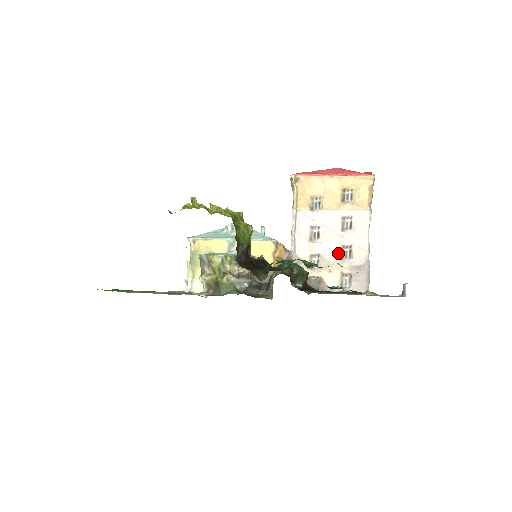
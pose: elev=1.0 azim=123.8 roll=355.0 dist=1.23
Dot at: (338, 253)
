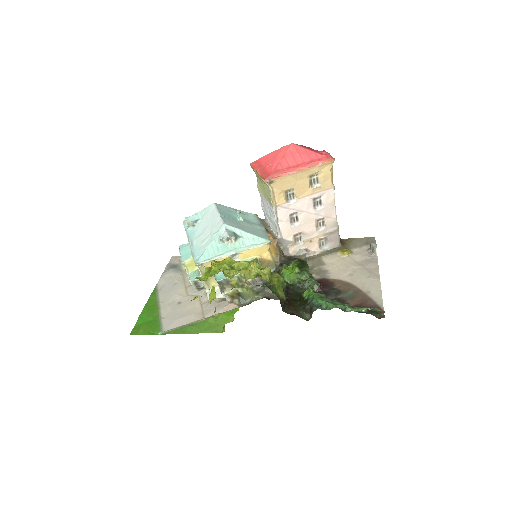
Dot at: (314, 226)
